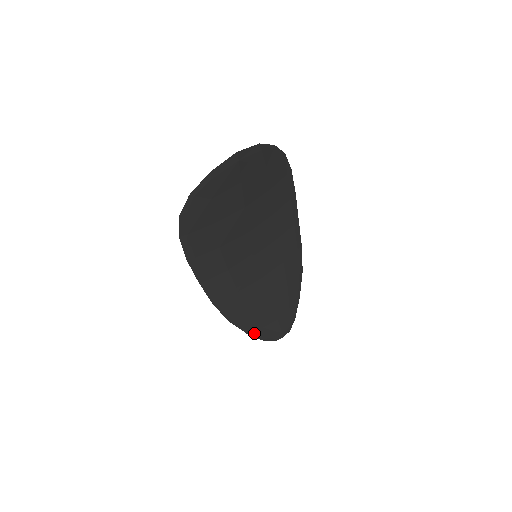
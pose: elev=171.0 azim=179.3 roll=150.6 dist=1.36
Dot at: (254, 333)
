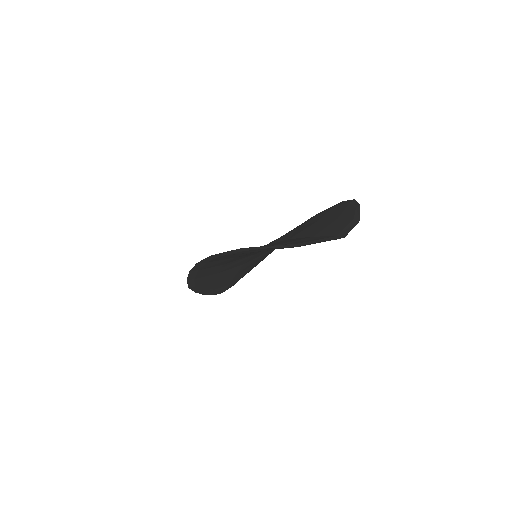
Dot at: (202, 292)
